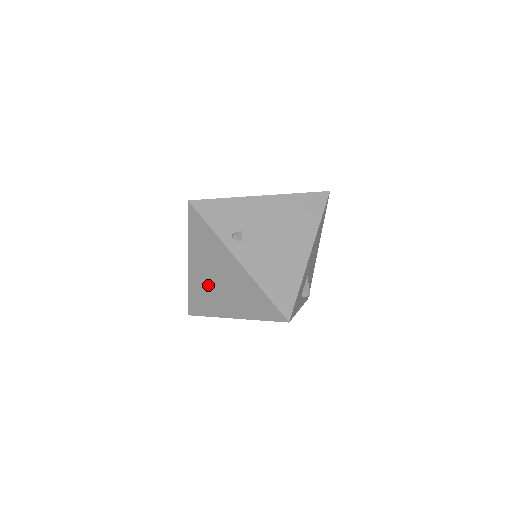
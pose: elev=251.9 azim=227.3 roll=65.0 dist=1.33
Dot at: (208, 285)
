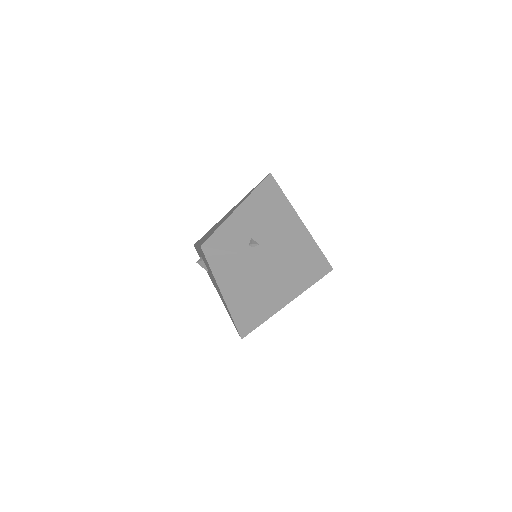
Dot at: (250, 299)
